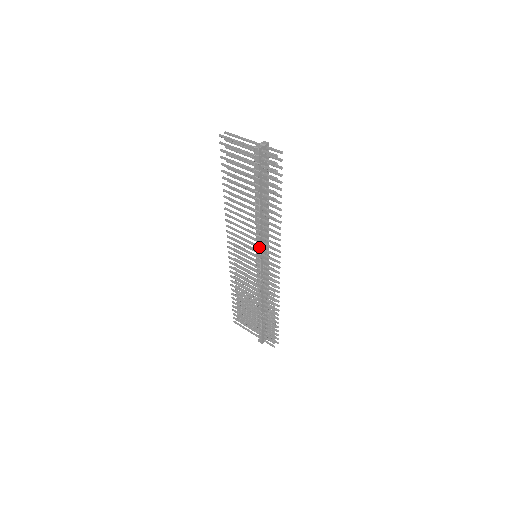
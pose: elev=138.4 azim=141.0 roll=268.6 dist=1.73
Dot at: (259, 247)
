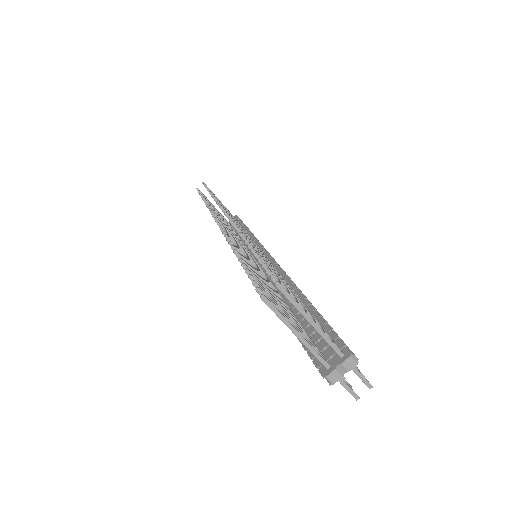
Dot at: occluded
